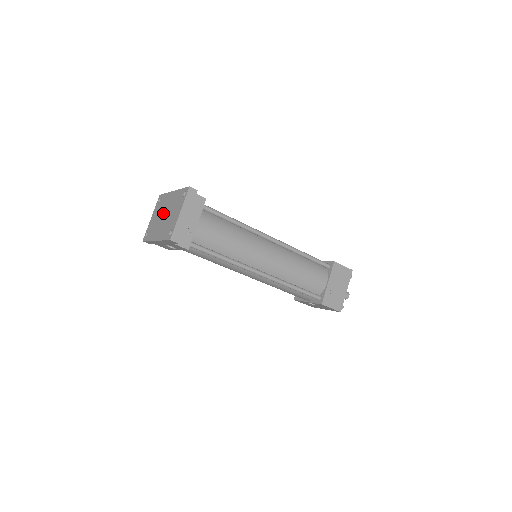
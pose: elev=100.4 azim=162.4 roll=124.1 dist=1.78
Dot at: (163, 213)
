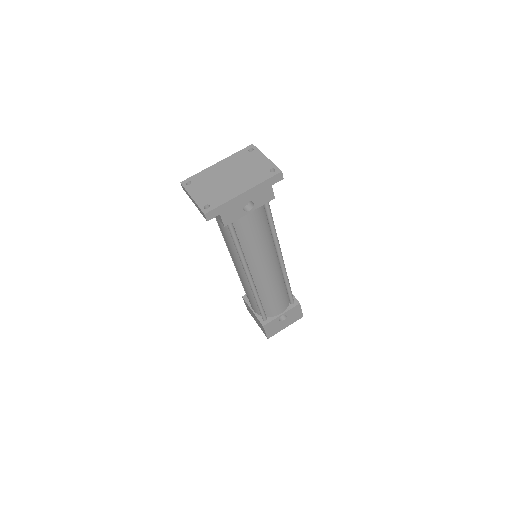
Dot at: (223, 178)
